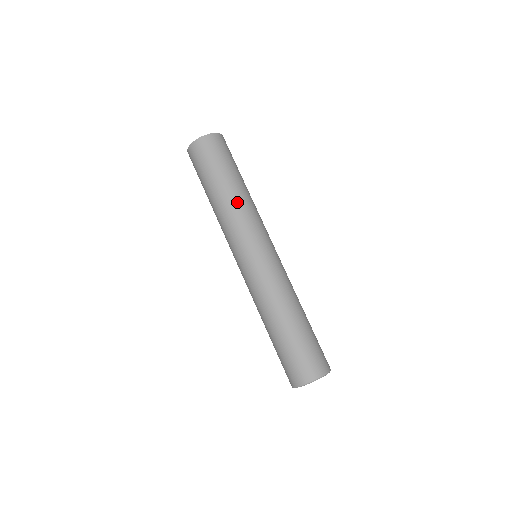
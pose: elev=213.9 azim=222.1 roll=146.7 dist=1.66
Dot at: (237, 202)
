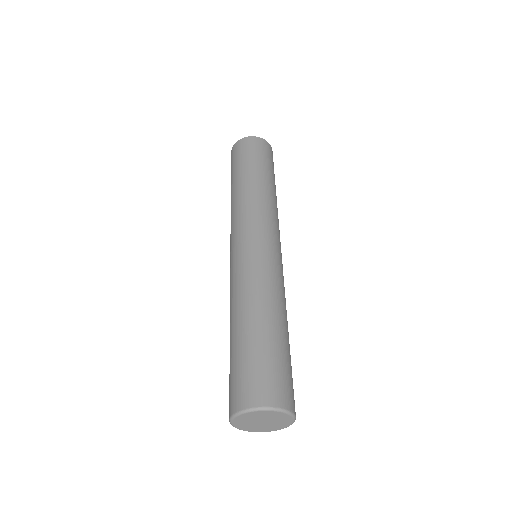
Dot at: (265, 193)
